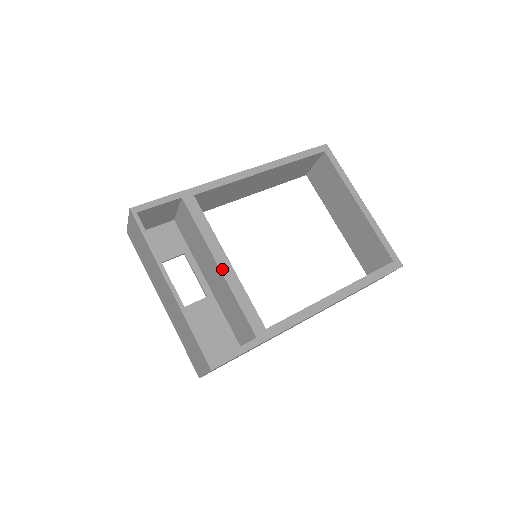
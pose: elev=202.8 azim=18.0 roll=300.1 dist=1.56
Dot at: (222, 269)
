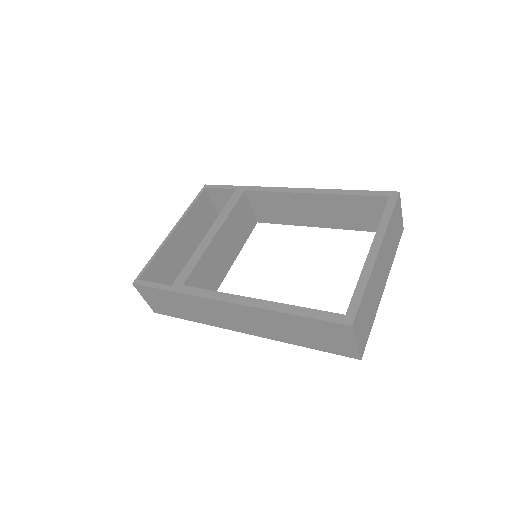
Dot at: (206, 237)
